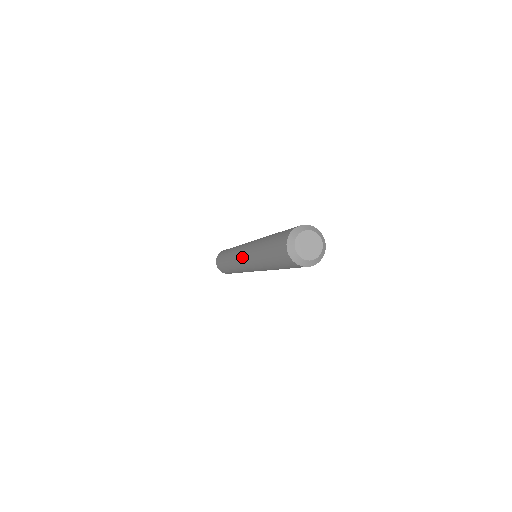
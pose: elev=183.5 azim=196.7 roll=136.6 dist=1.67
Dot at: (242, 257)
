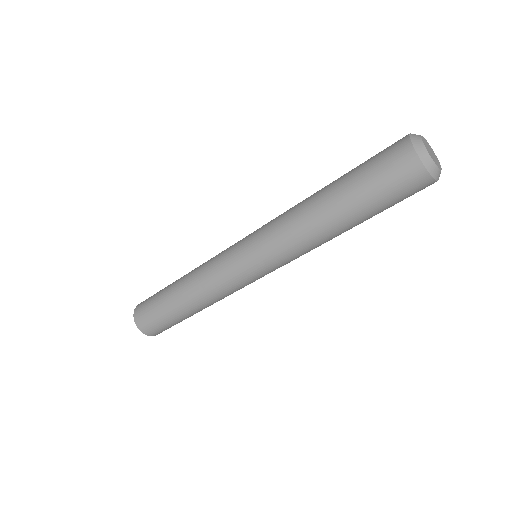
Dot at: (254, 265)
